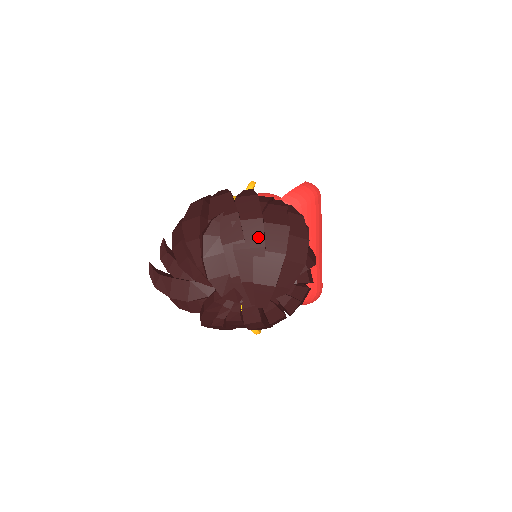
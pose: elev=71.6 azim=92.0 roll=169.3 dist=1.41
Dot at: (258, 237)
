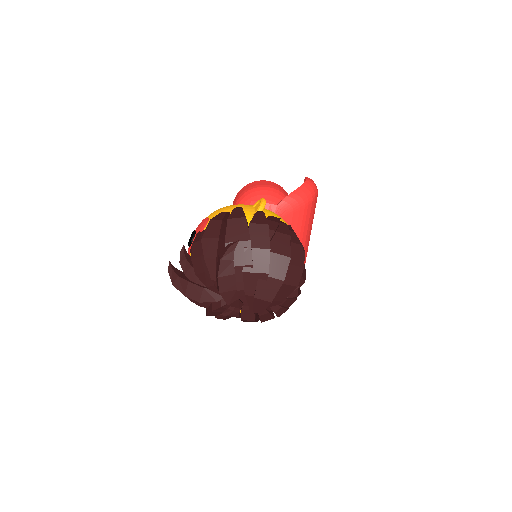
Dot at: (264, 265)
